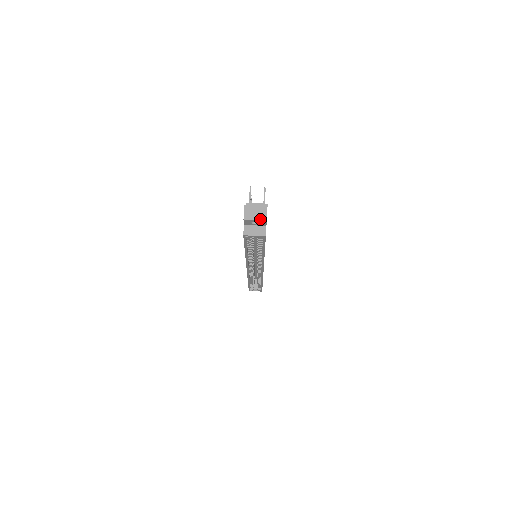
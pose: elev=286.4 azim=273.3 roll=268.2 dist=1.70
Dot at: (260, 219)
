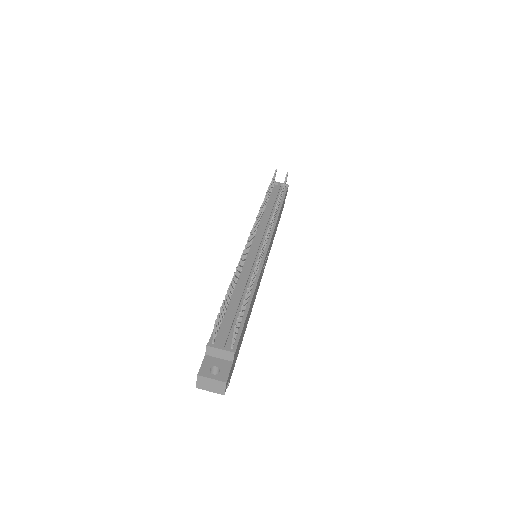
Dot at: (216, 392)
